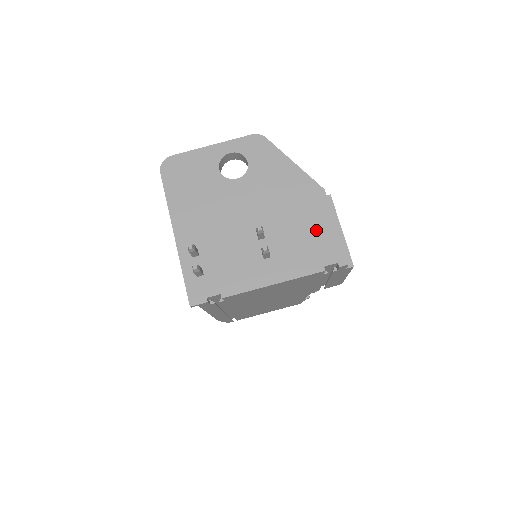
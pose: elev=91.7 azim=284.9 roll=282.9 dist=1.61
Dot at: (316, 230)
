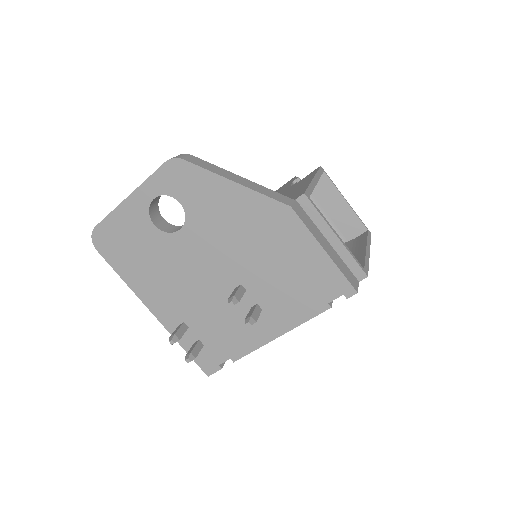
Dot at: (301, 263)
